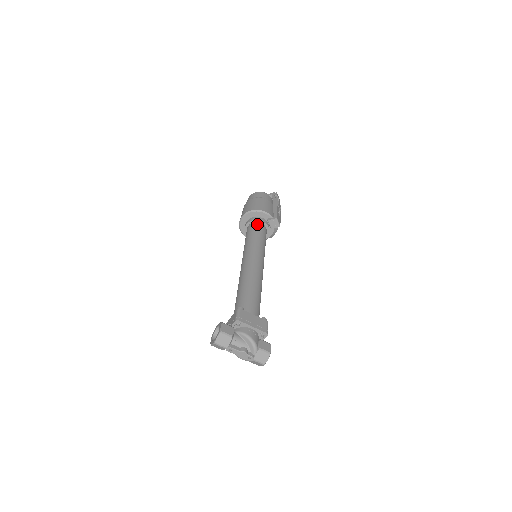
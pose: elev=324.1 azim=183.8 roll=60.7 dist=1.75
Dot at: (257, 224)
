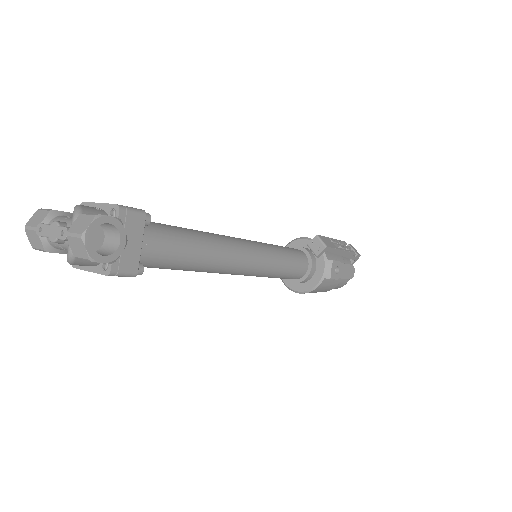
Dot at: occluded
